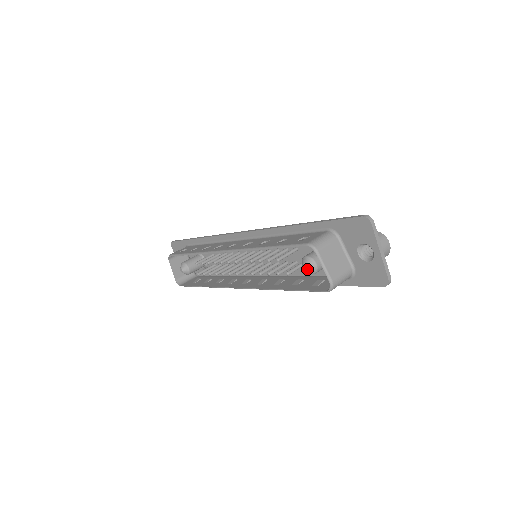
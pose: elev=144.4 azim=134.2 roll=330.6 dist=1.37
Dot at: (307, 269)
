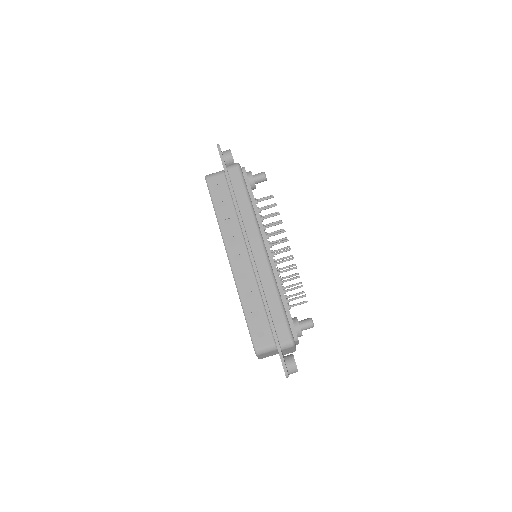
Dot at: occluded
